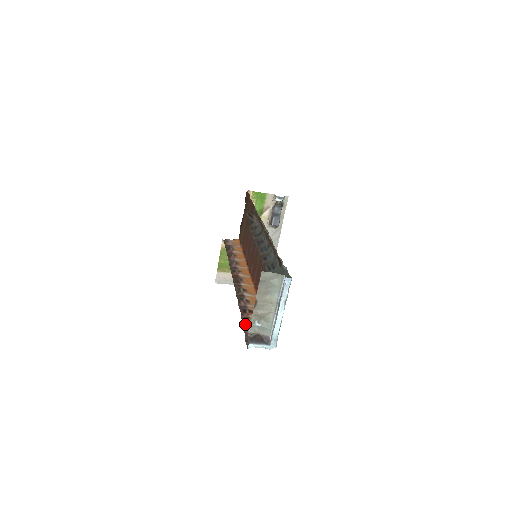
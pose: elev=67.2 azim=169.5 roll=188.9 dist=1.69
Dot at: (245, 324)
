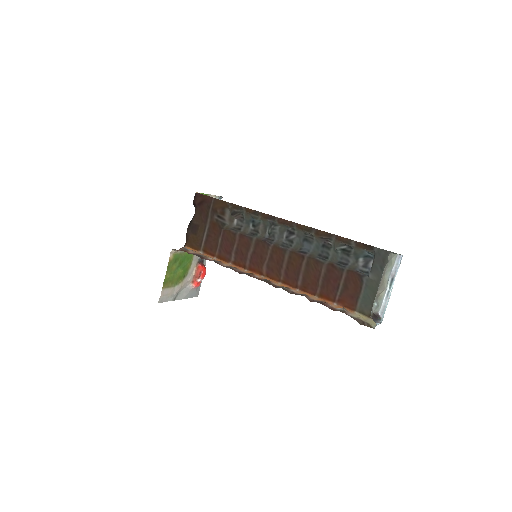
Dot at: (343, 312)
